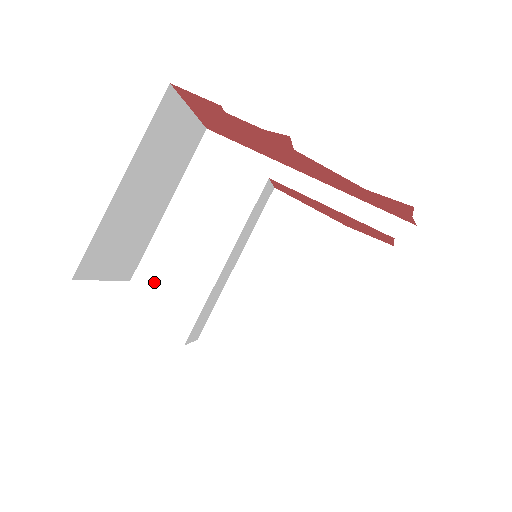
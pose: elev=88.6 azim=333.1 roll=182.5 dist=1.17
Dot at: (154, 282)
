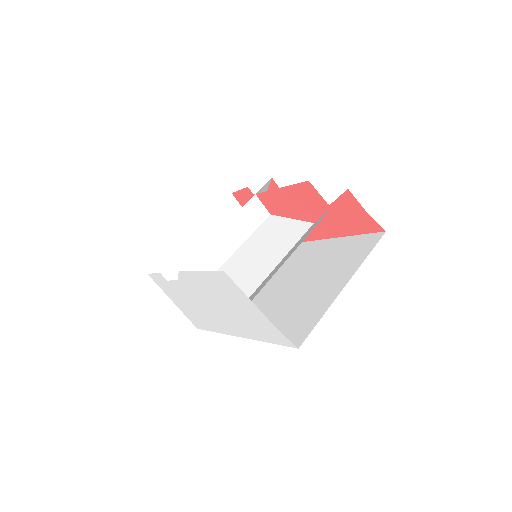
Dot at: occluded
